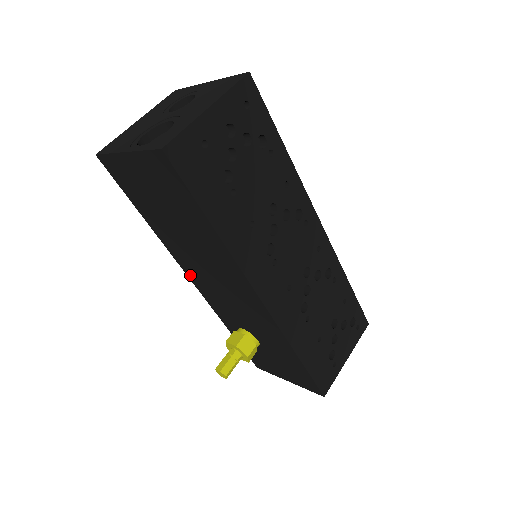
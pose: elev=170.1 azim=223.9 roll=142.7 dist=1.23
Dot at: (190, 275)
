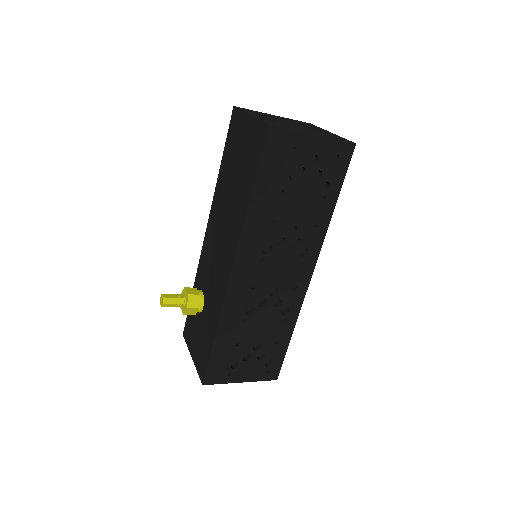
Dot at: (209, 227)
